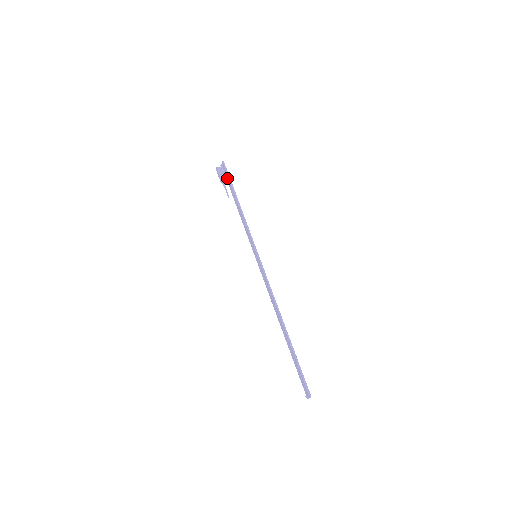
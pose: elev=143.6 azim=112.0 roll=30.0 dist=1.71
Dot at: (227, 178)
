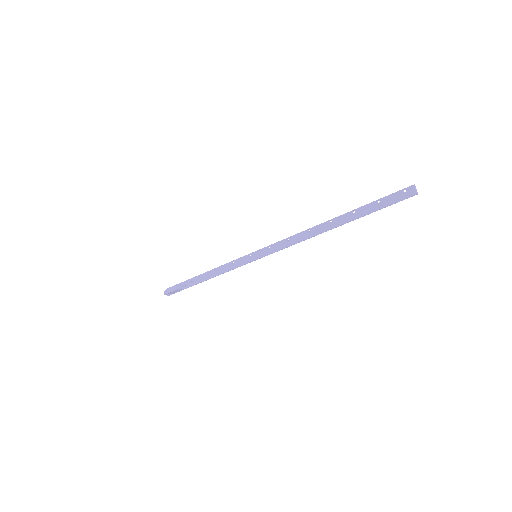
Dot at: occluded
